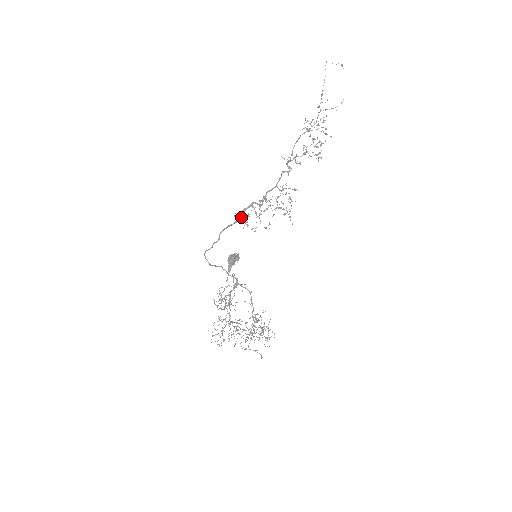
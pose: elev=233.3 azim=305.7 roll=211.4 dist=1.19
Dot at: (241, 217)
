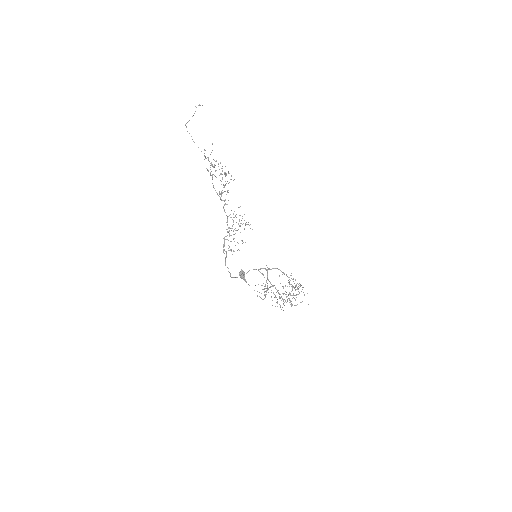
Dot at: occluded
